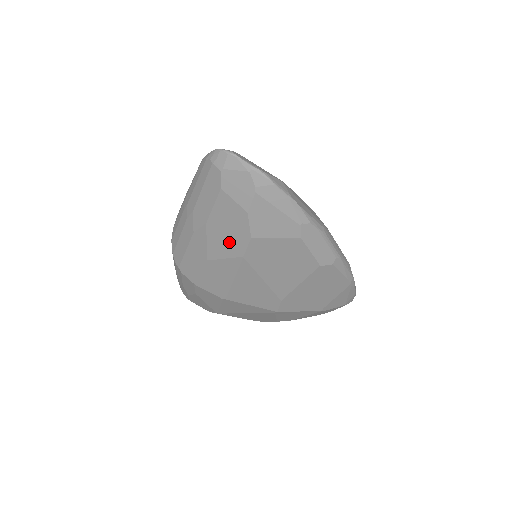
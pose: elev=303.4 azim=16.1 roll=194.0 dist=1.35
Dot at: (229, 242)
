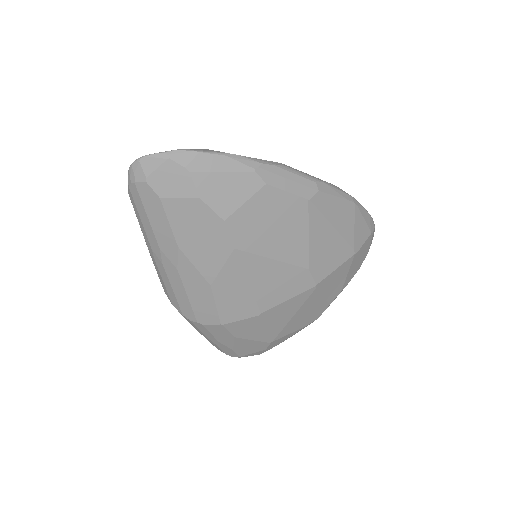
Dot at: (211, 246)
